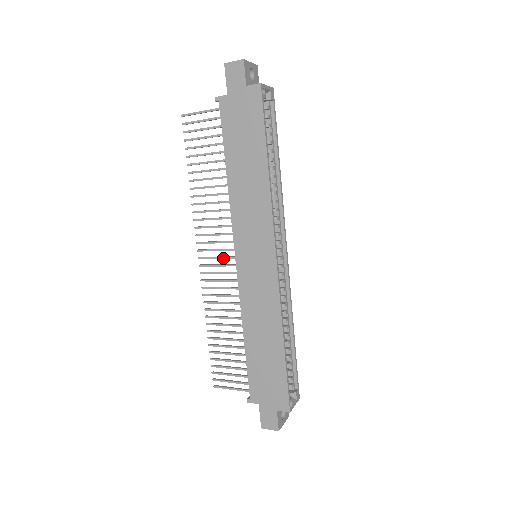
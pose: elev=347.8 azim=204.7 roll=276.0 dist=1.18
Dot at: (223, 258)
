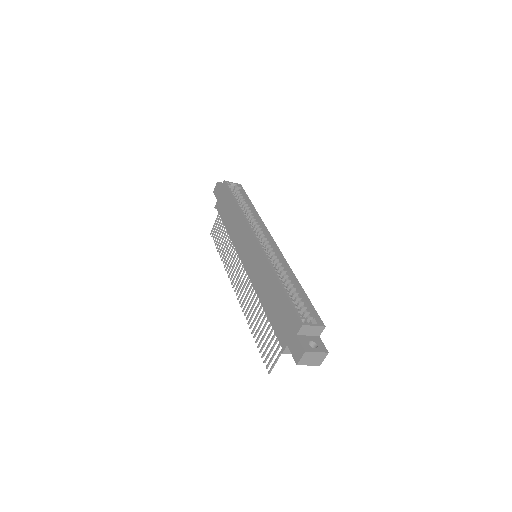
Dot at: (242, 275)
